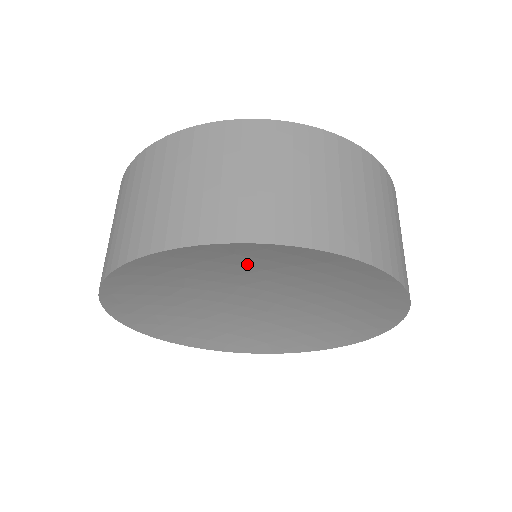
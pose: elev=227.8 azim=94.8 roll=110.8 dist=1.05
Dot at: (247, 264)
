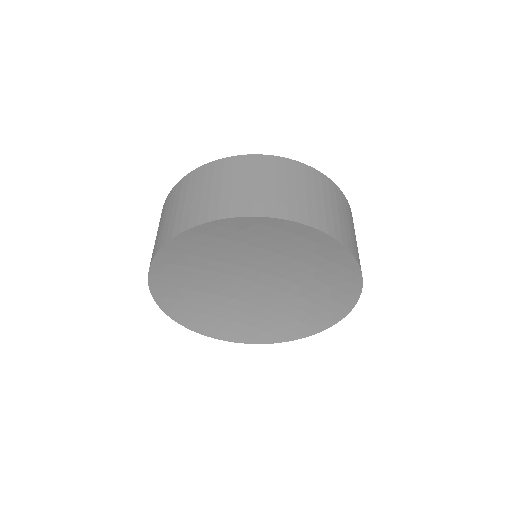
Dot at: (249, 242)
